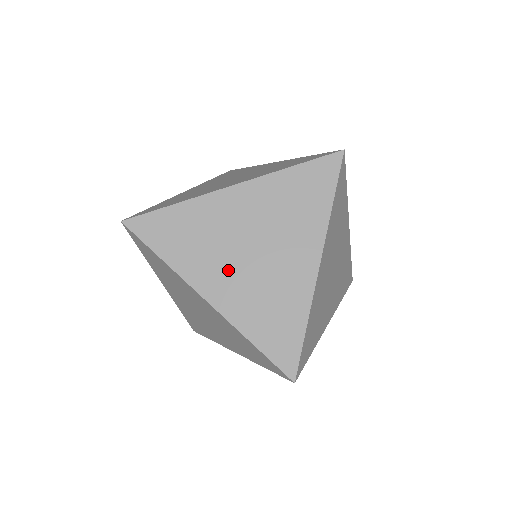
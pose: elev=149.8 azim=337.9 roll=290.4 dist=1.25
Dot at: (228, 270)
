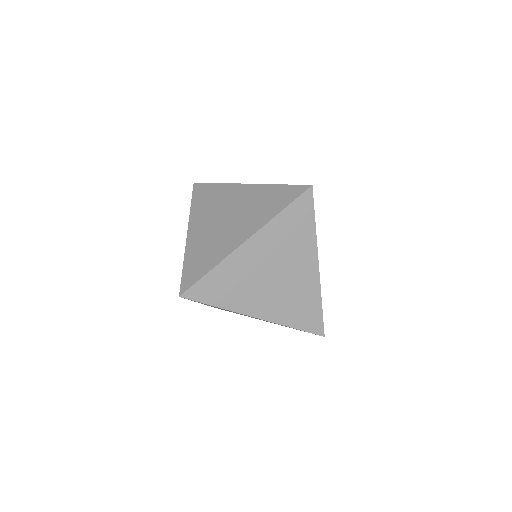
Dot at: (263, 294)
